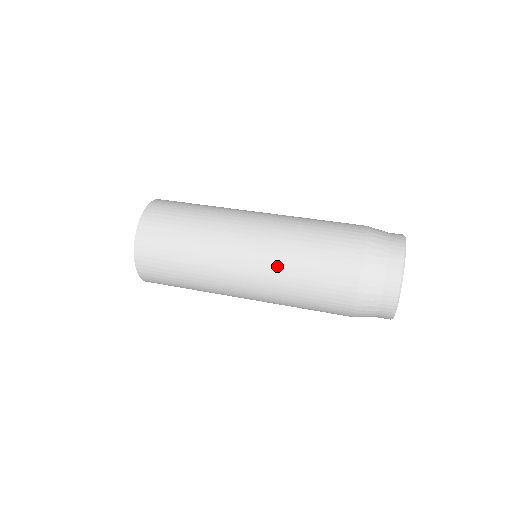
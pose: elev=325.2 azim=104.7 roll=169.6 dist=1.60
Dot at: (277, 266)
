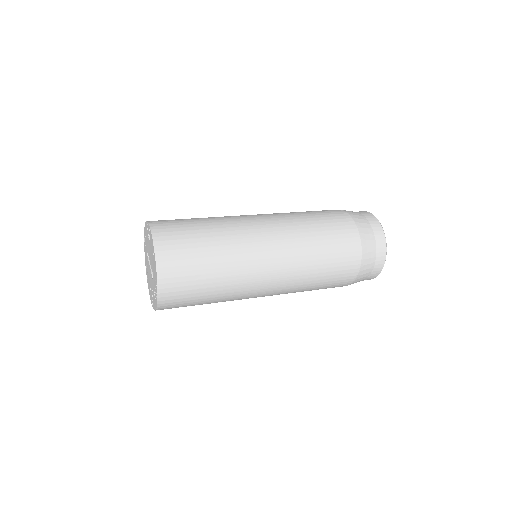
Dot at: (299, 254)
